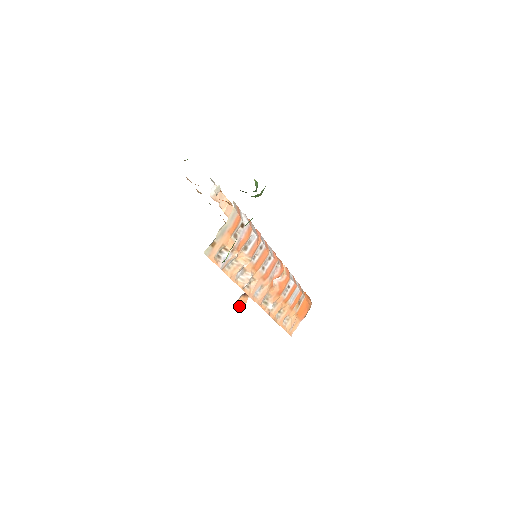
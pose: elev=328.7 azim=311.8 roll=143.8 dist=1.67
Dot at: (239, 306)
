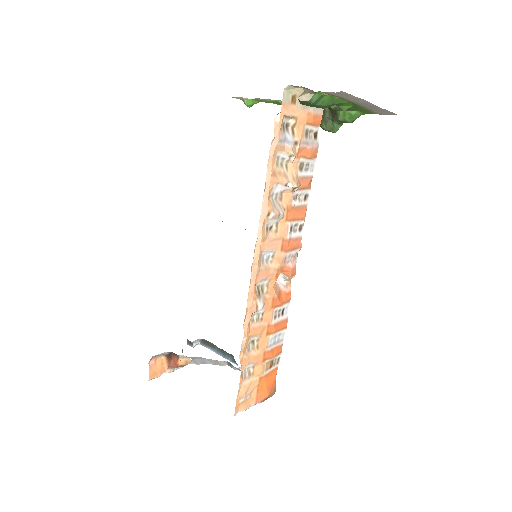
Dot at: (150, 370)
